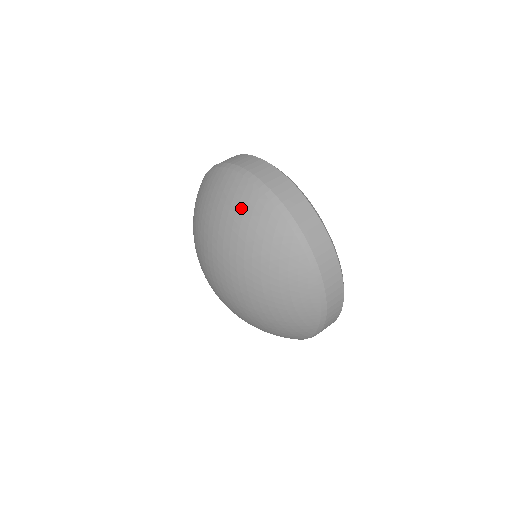
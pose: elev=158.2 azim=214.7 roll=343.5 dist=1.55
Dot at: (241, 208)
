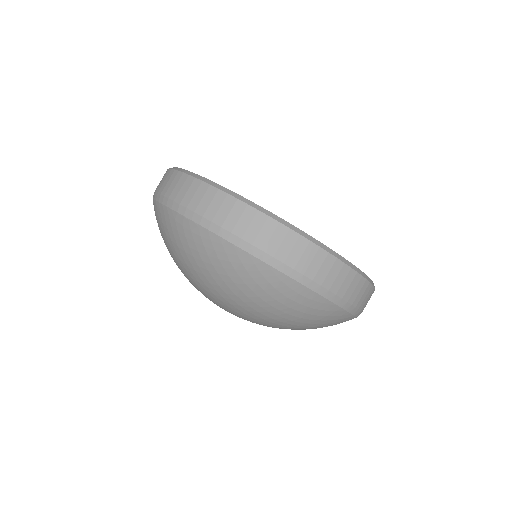
Dot at: (178, 241)
